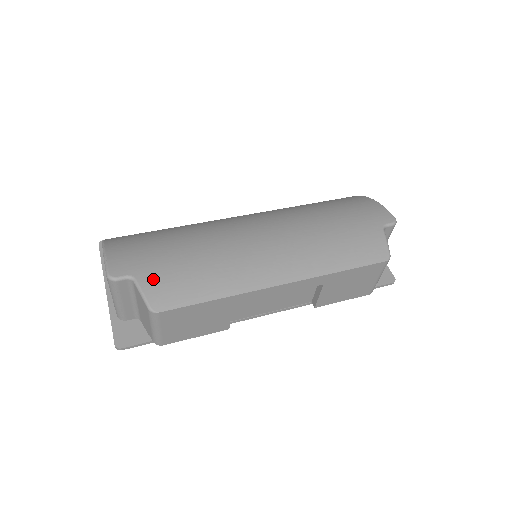
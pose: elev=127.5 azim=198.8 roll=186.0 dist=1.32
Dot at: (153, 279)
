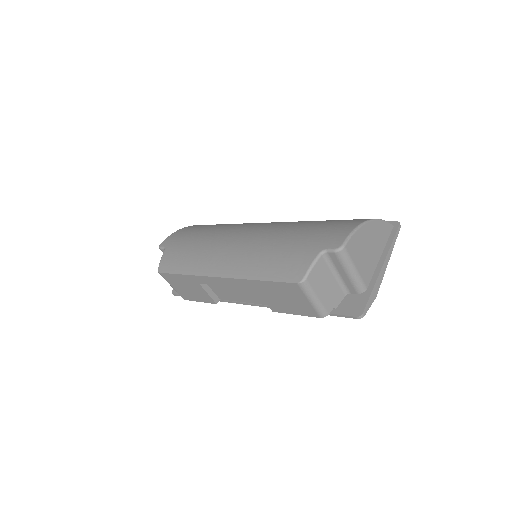
Dot at: (170, 252)
